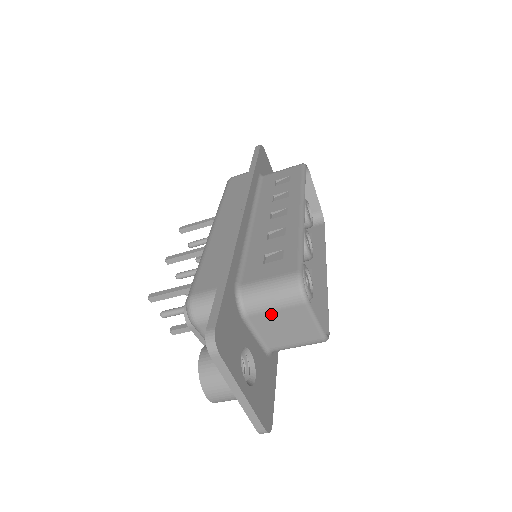
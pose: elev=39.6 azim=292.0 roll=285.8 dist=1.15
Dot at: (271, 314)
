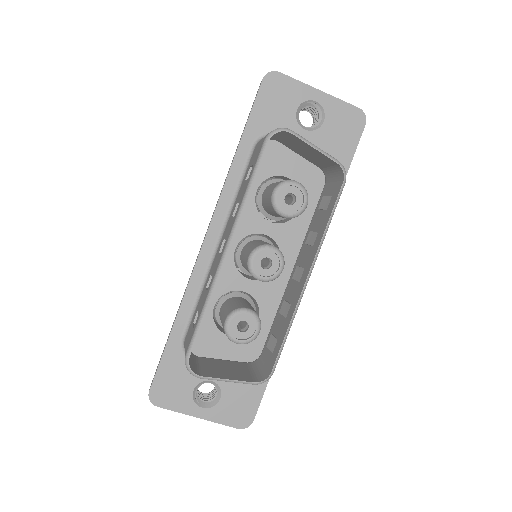
Dot at: occluded
